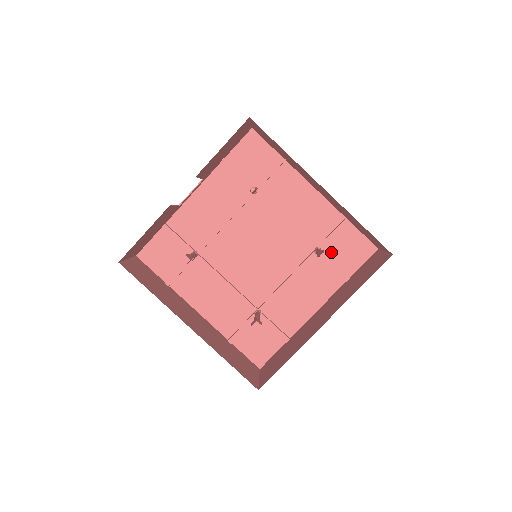
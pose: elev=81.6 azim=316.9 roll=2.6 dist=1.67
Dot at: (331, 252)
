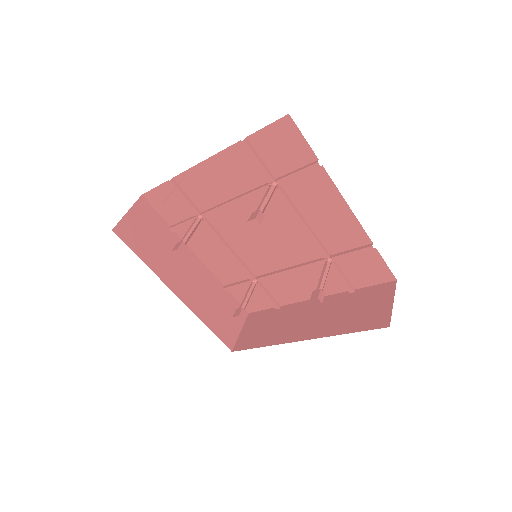
Dot at: (343, 264)
